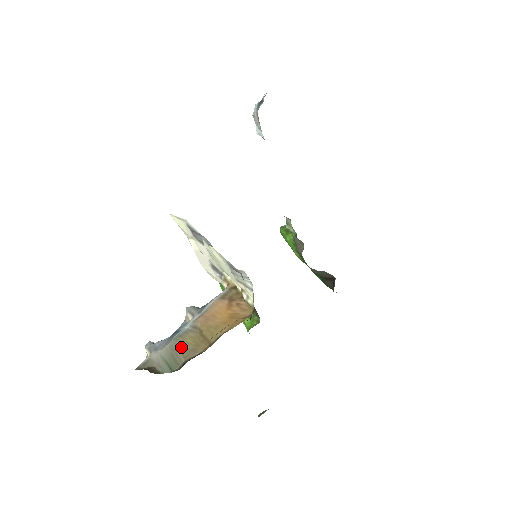
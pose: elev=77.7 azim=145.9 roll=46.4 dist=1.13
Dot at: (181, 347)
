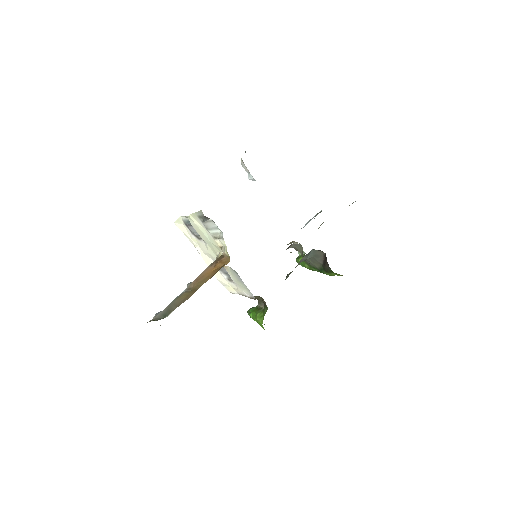
Dot at: (176, 302)
